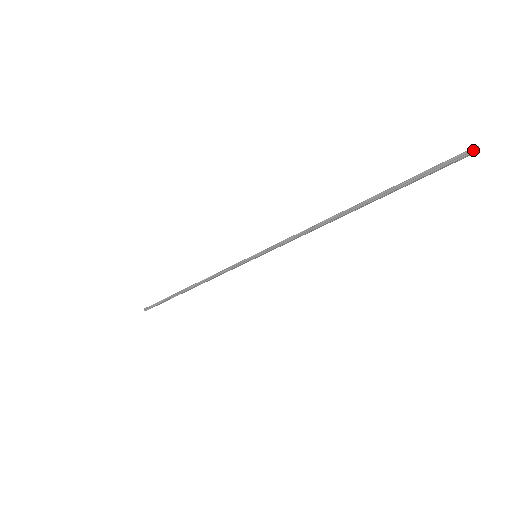
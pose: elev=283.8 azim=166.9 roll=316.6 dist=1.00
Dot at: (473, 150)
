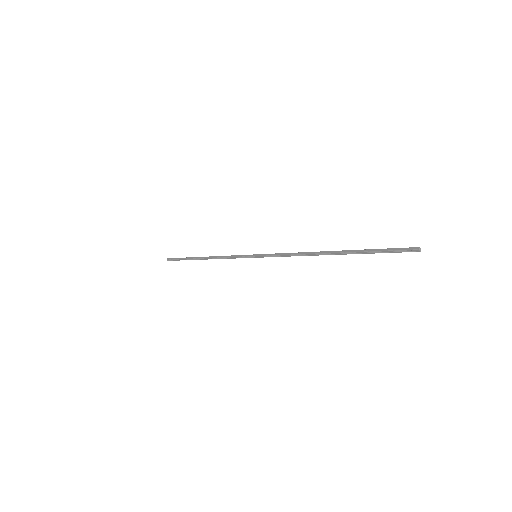
Dot at: (416, 251)
